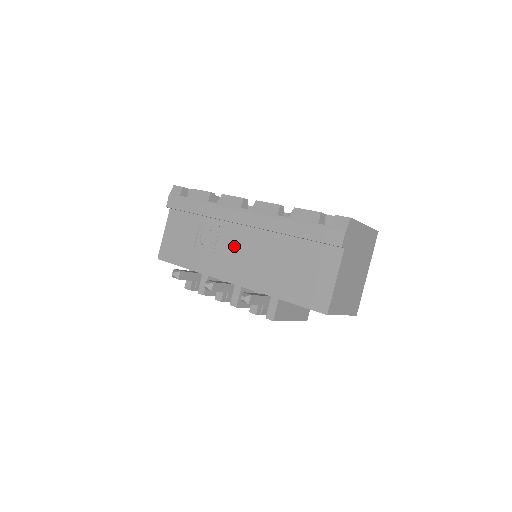
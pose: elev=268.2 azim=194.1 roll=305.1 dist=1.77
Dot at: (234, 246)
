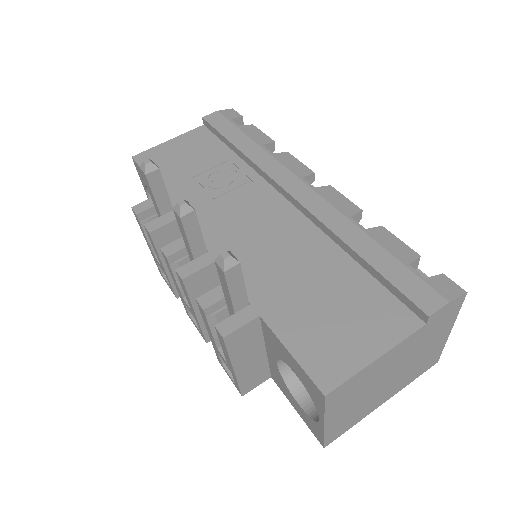
Dot at: (251, 211)
